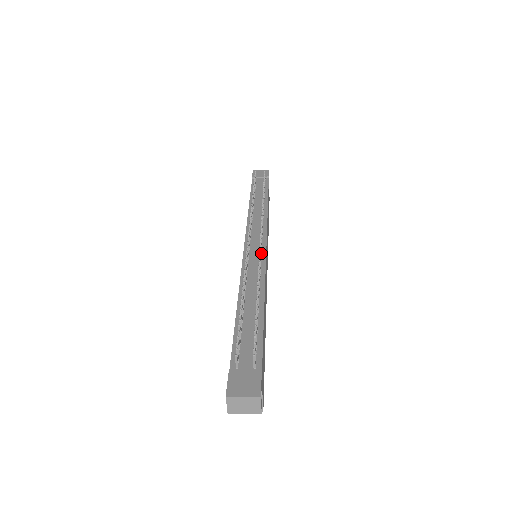
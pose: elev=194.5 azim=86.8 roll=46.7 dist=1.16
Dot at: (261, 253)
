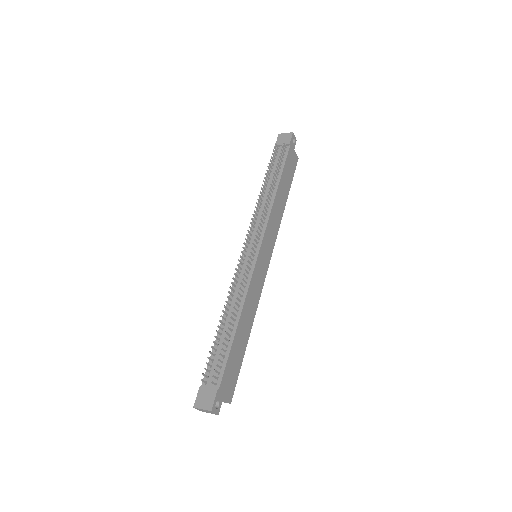
Dot at: (251, 264)
